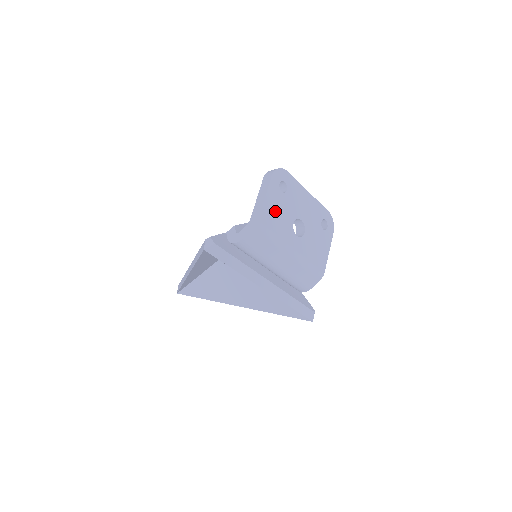
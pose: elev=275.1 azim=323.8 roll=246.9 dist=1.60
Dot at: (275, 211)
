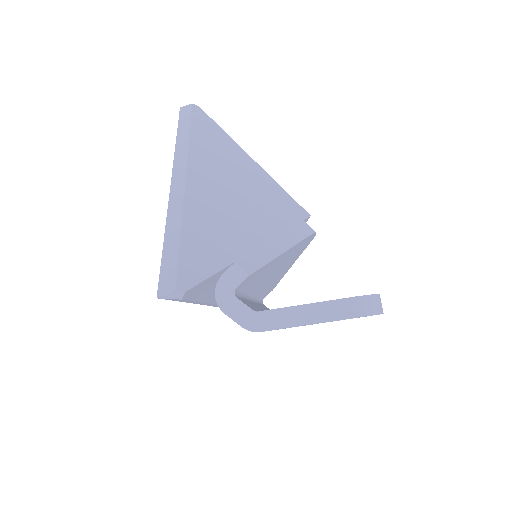
Dot at: occluded
